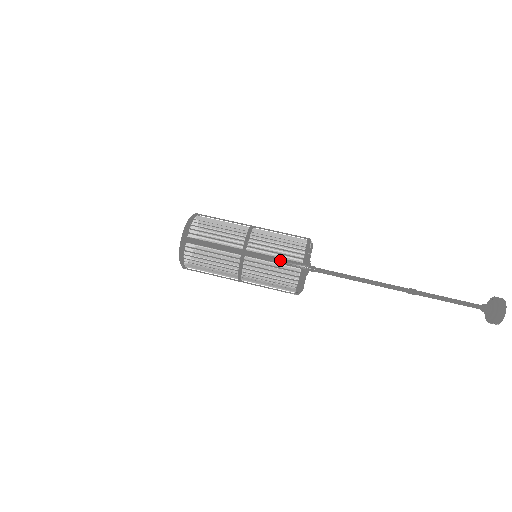
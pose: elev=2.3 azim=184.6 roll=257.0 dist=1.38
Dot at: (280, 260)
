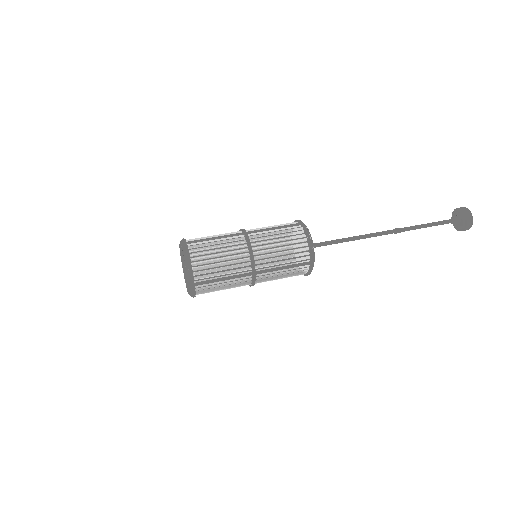
Dot at: (290, 267)
